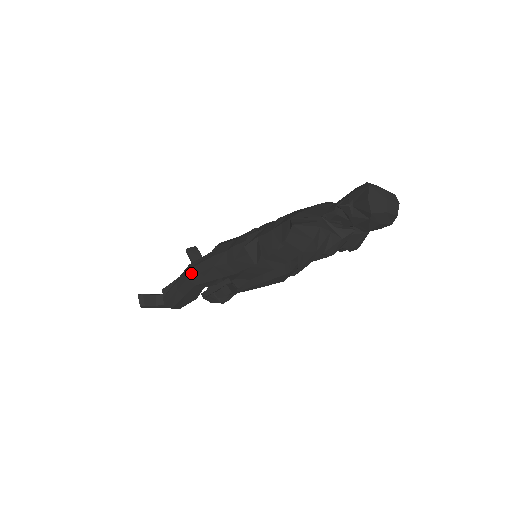
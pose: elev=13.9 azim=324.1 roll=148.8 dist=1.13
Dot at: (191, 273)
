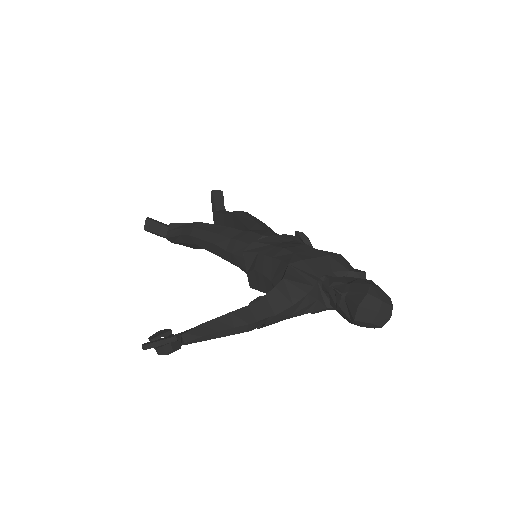
Dot at: (195, 233)
